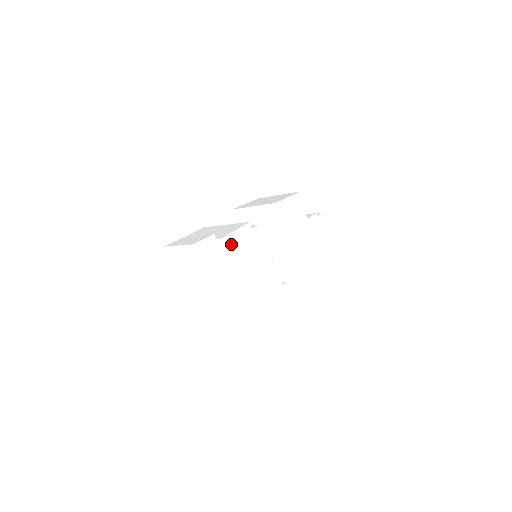
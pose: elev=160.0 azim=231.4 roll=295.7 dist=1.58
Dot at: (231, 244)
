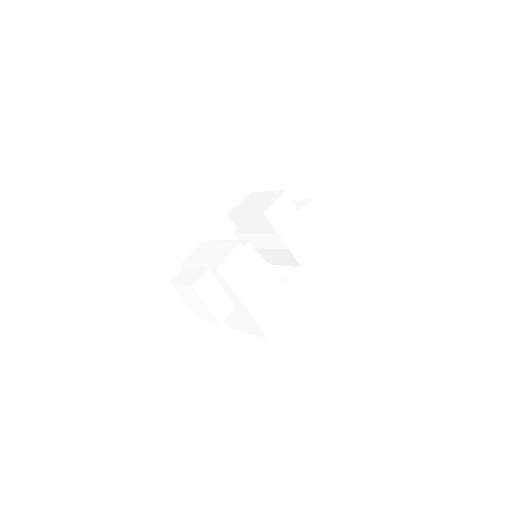
Dot at: (227, 270)
